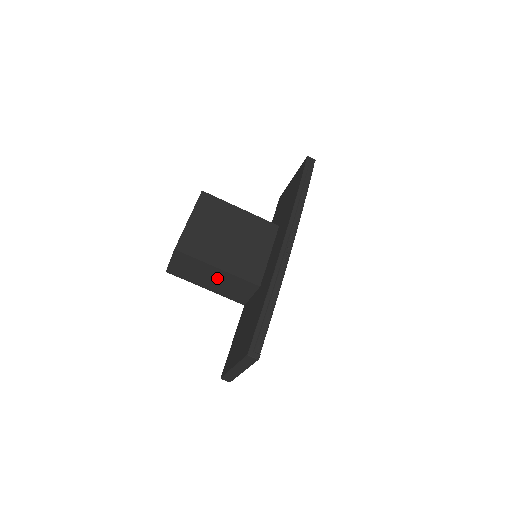
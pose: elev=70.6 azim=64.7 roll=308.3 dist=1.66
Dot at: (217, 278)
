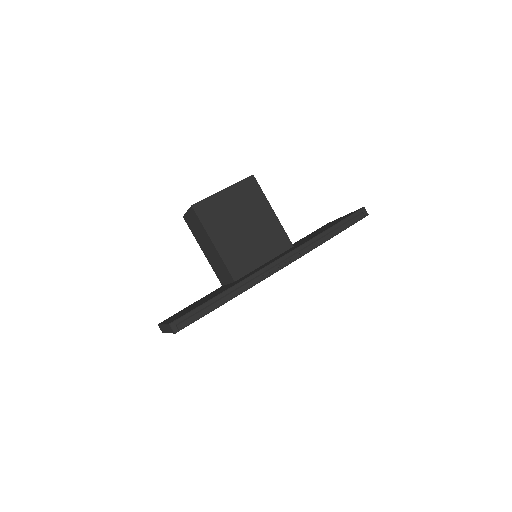
Dot at: (211, 250)
